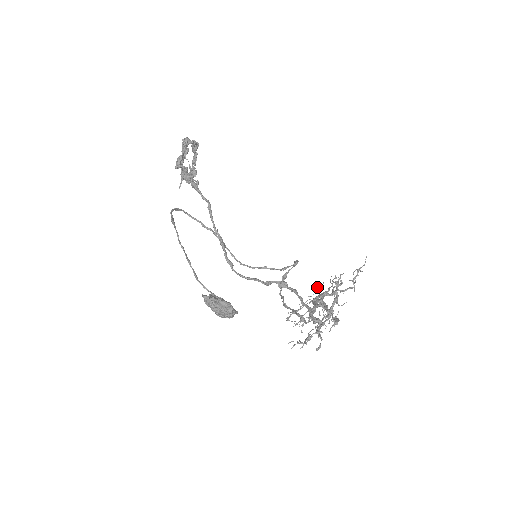
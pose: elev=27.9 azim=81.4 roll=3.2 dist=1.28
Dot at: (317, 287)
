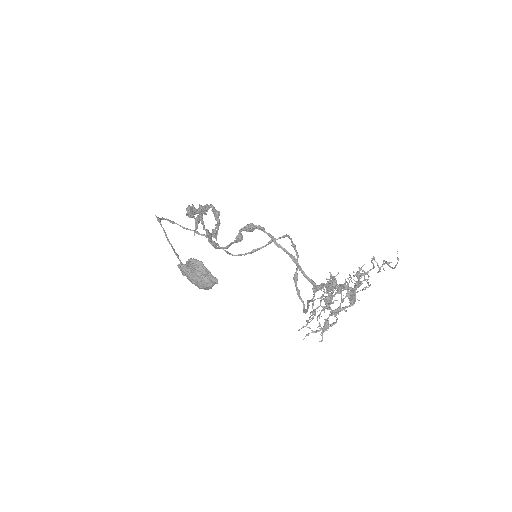
Dot at: (342, 290)
